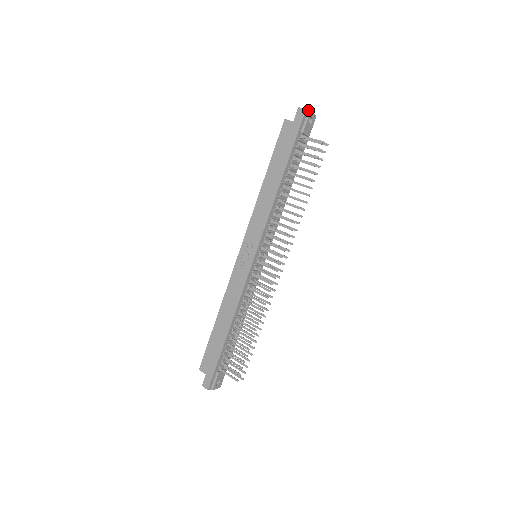
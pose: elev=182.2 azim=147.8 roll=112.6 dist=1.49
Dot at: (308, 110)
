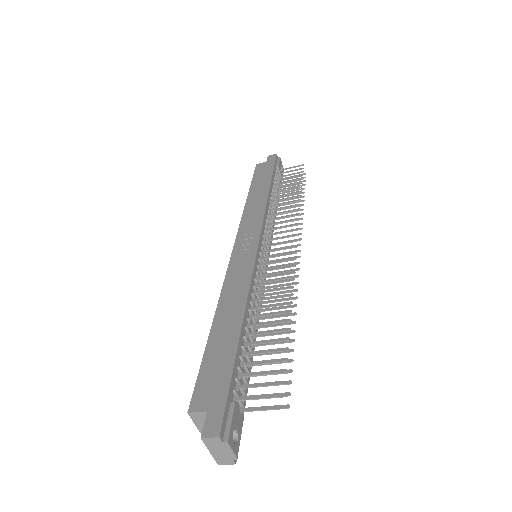
Dot at: (278, 157)
